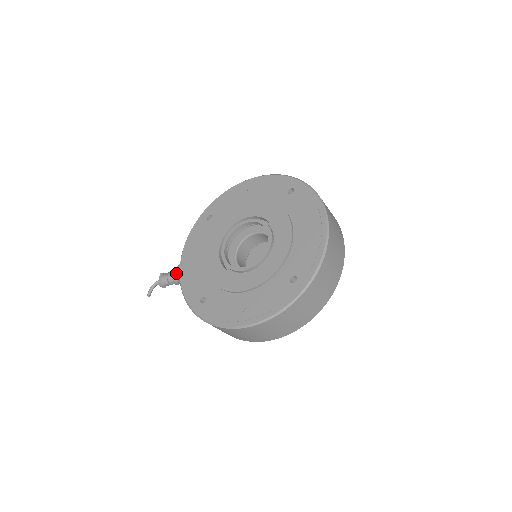
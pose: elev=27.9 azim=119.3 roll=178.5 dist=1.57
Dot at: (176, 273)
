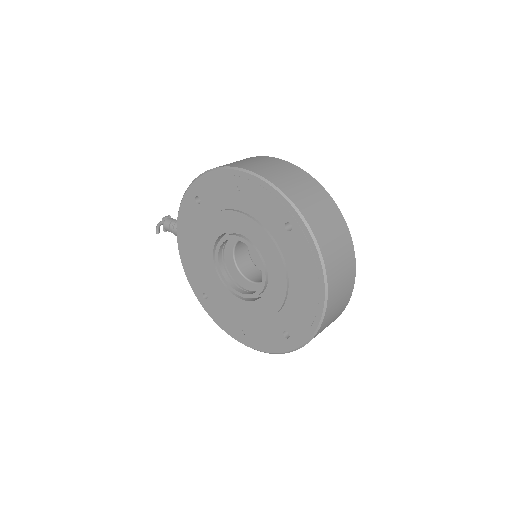
Dot at: occluded
